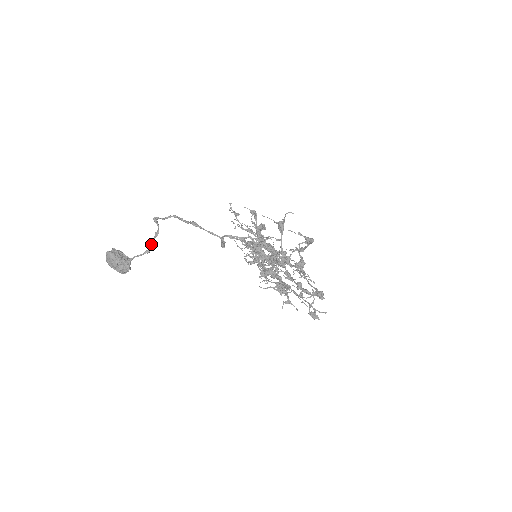
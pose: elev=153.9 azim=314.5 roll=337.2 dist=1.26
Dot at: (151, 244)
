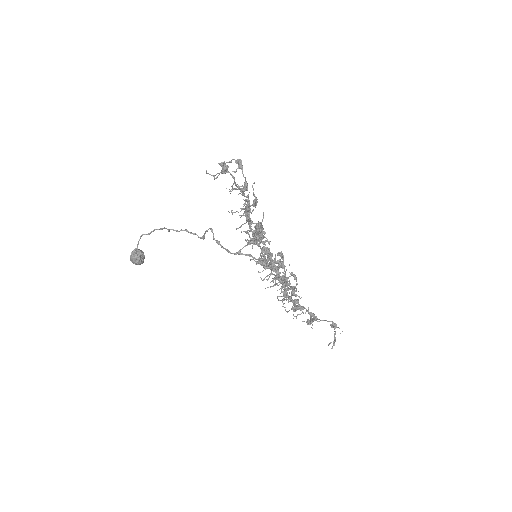
Dot at: (153, 231)
